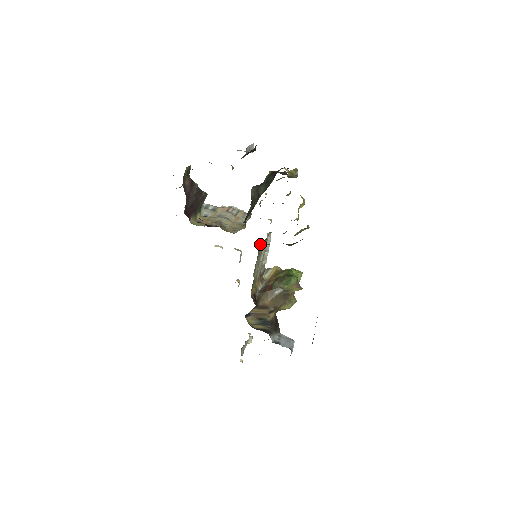
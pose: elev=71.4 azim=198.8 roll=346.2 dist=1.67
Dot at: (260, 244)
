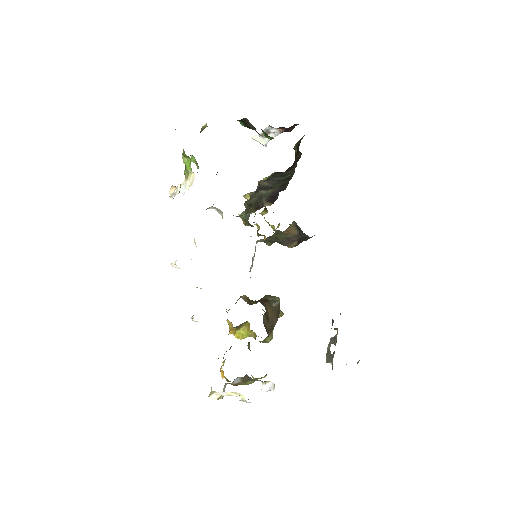
Dot at: occluded
